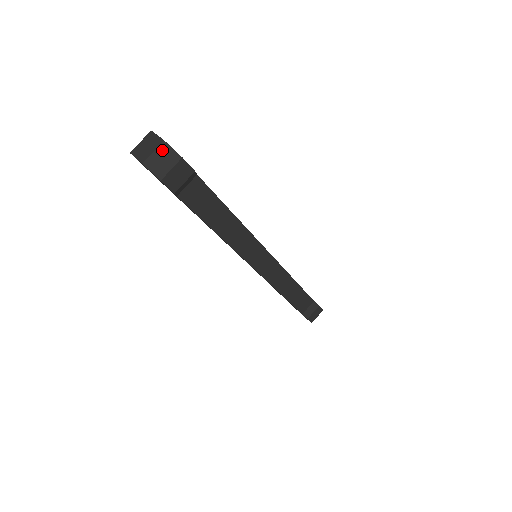
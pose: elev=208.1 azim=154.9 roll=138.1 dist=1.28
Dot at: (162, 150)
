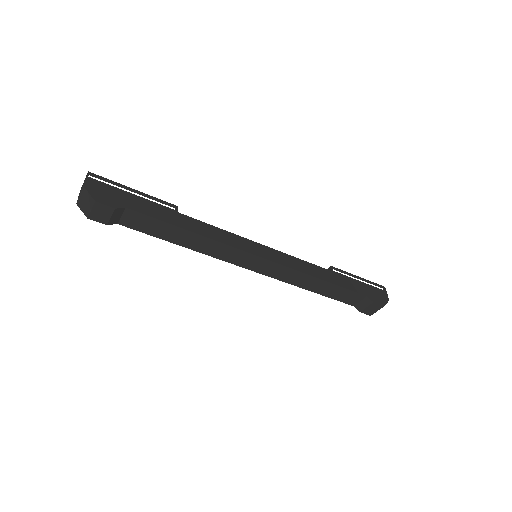
Dot at: (84, 194)
